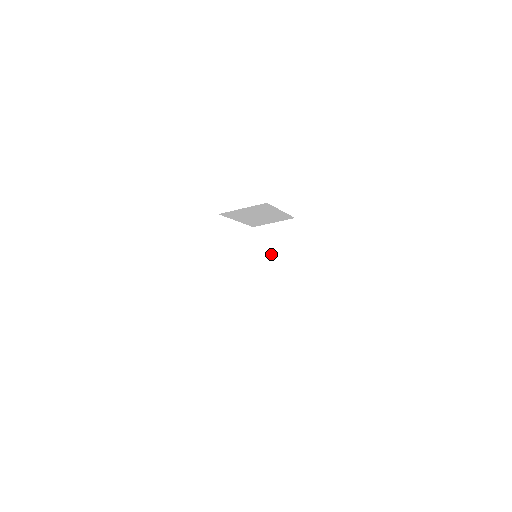
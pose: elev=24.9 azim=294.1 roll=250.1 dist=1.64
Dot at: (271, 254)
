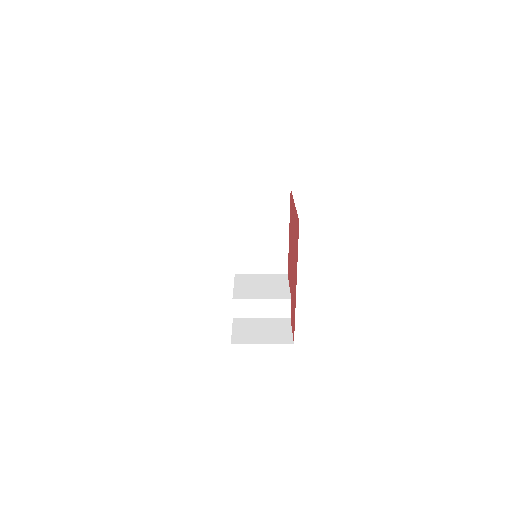
Dot at: (253, 224)
